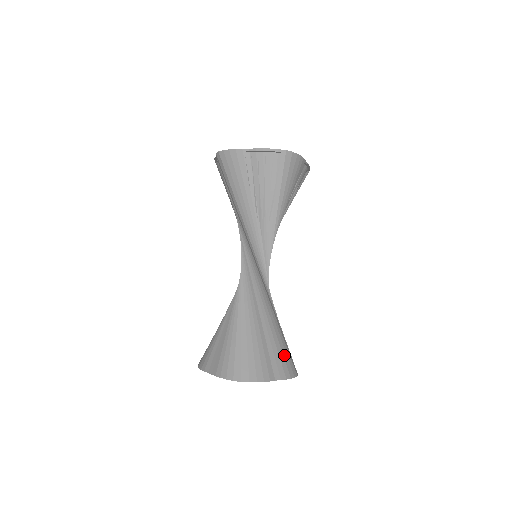
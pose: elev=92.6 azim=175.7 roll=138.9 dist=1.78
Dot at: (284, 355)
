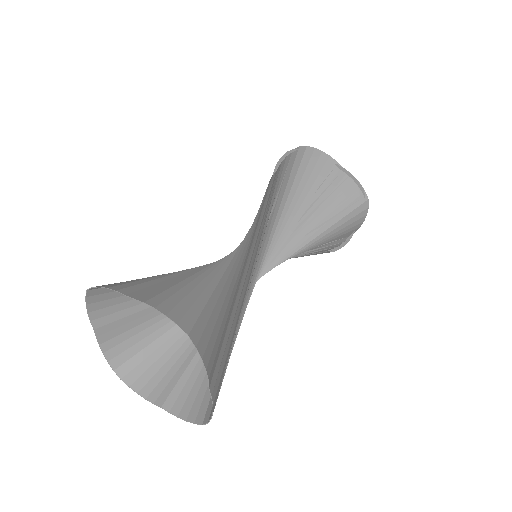
Dot at: (224, 375)
